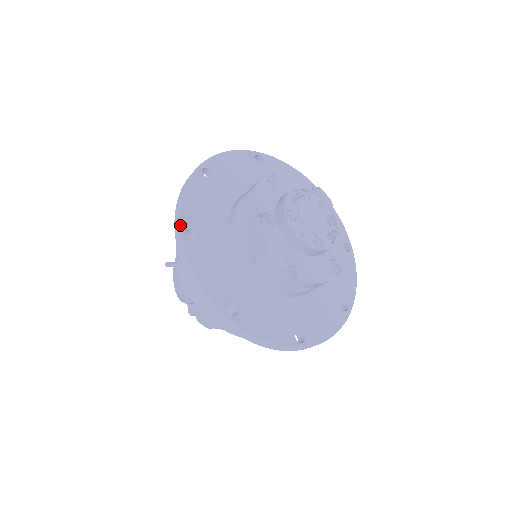
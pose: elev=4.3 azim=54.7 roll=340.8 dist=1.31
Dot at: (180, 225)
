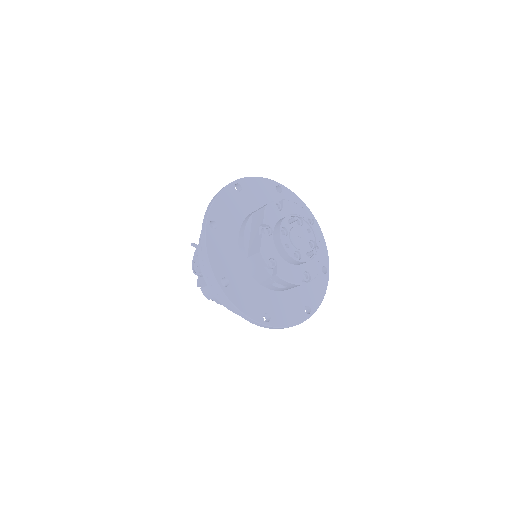
Dot at: (208, 216)
